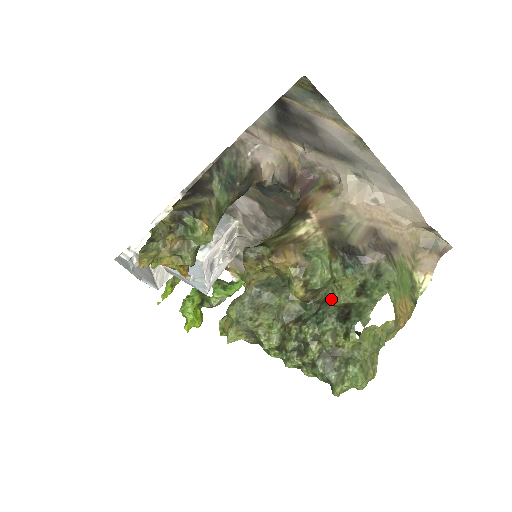
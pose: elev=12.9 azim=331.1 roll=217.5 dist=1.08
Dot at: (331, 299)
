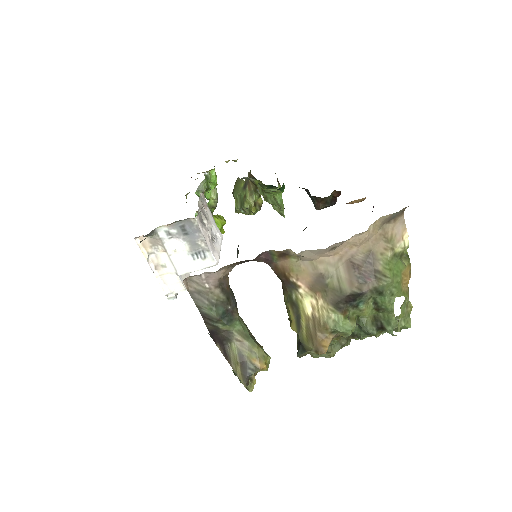
Dot at: (361, 316)
